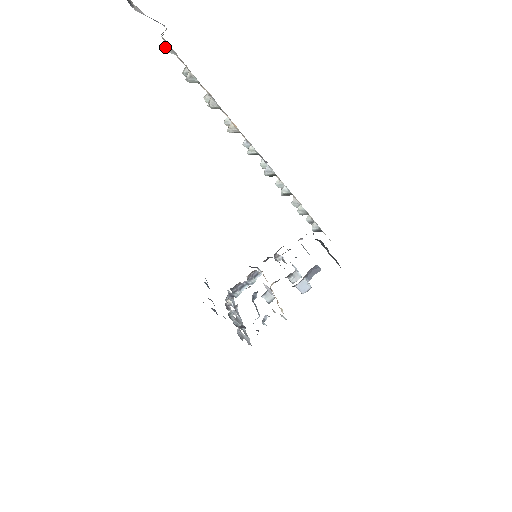
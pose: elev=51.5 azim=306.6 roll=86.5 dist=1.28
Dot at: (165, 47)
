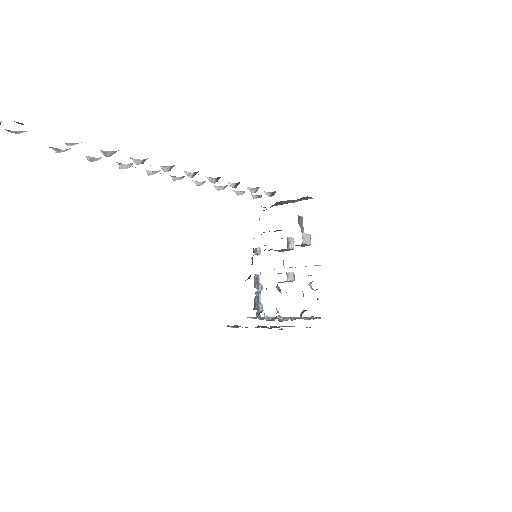
Dot at: (67, 145)
